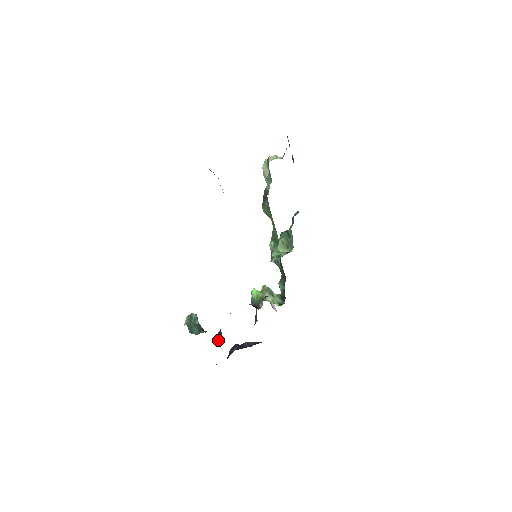
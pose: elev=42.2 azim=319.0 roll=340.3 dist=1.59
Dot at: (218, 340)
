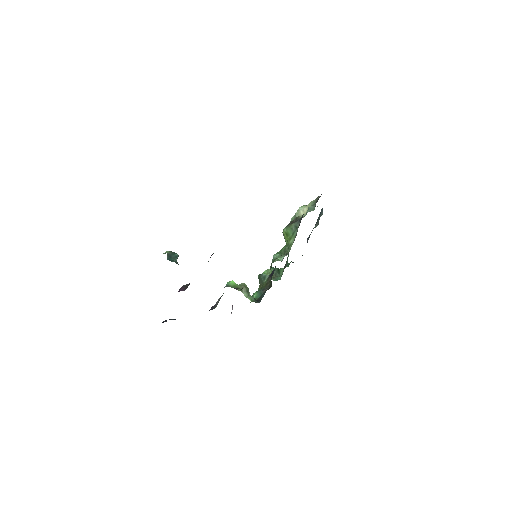
Dot at: (179, 290)
